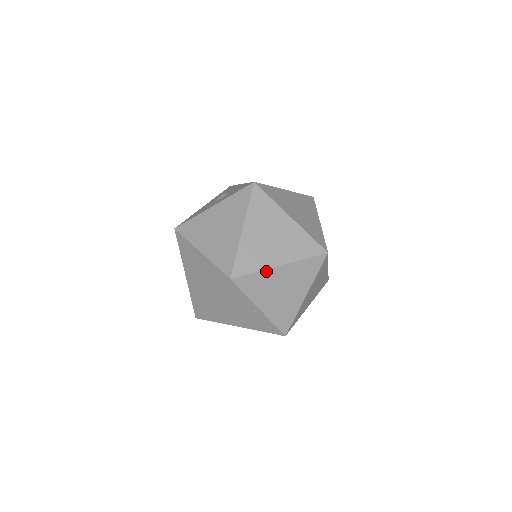
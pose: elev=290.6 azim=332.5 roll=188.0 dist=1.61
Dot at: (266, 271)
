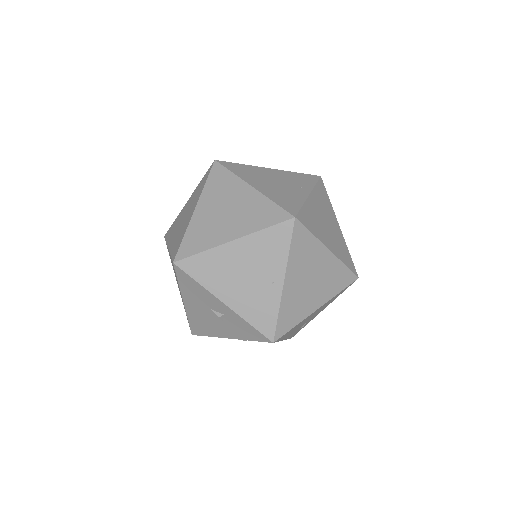
Dot at: (319, 243)
